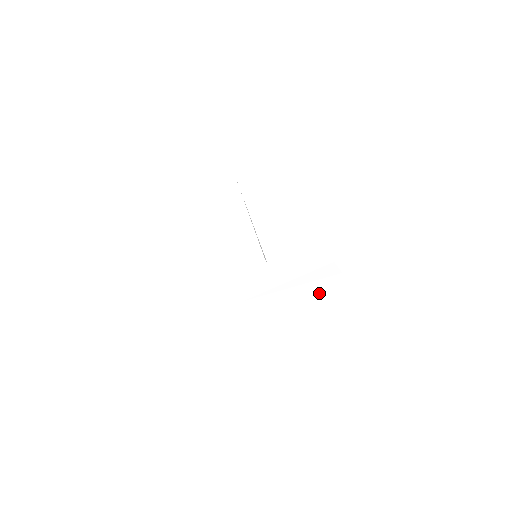
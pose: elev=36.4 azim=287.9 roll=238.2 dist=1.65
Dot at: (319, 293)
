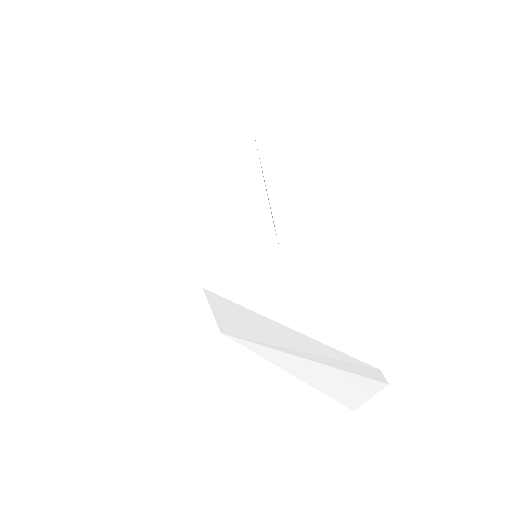
Dot at: (340, 385)
